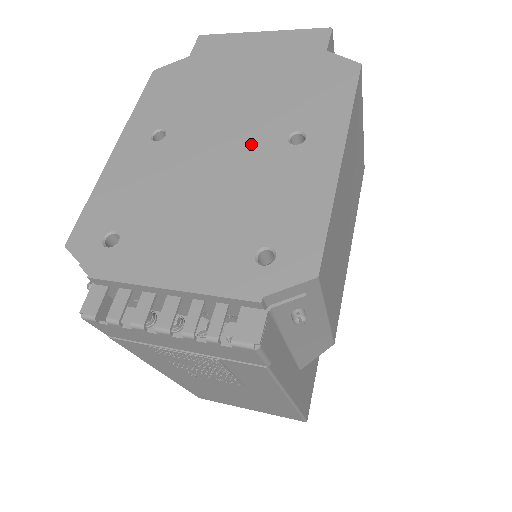
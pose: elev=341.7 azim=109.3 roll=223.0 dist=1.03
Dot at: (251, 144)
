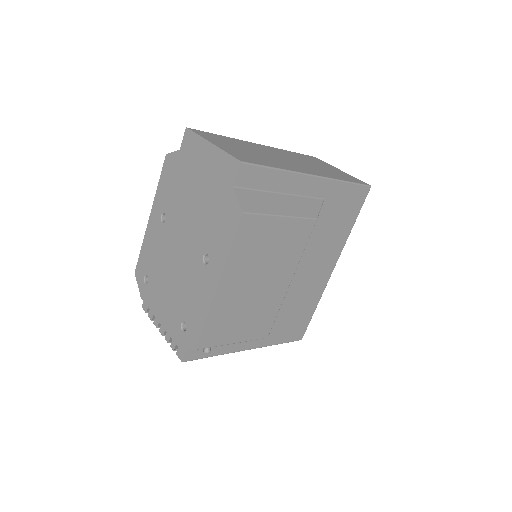
Dot at: (190, 251)
